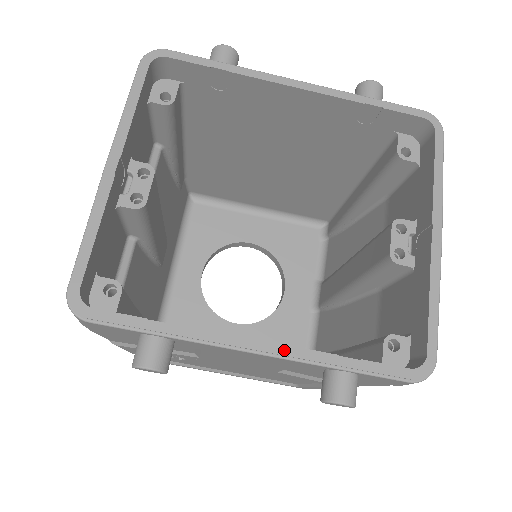
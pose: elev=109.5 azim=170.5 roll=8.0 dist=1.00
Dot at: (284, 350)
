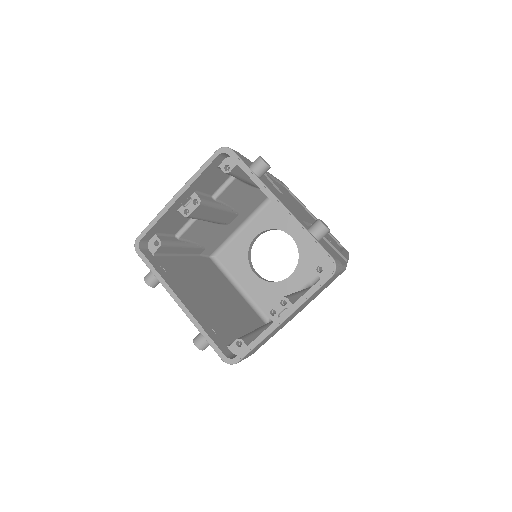
Dot at: (187, 312)
